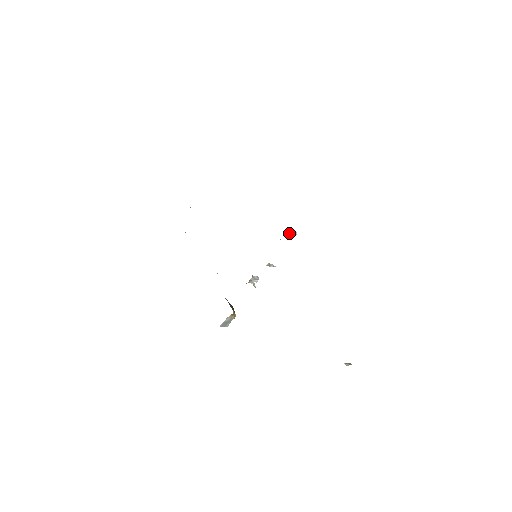
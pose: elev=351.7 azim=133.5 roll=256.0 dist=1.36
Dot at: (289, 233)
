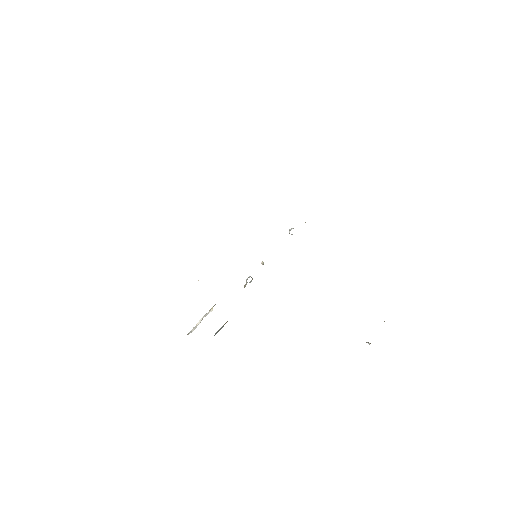
Dot at: occluded
